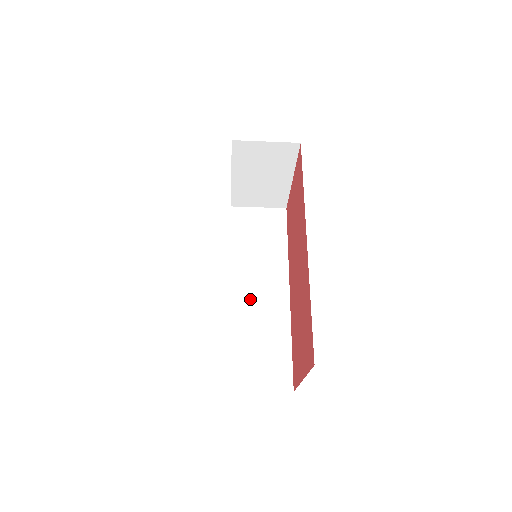
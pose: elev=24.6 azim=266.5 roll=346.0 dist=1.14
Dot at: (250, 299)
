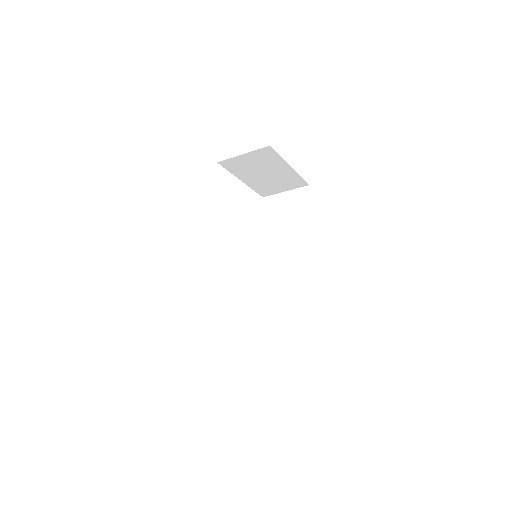
Dot at: (285, 279)
